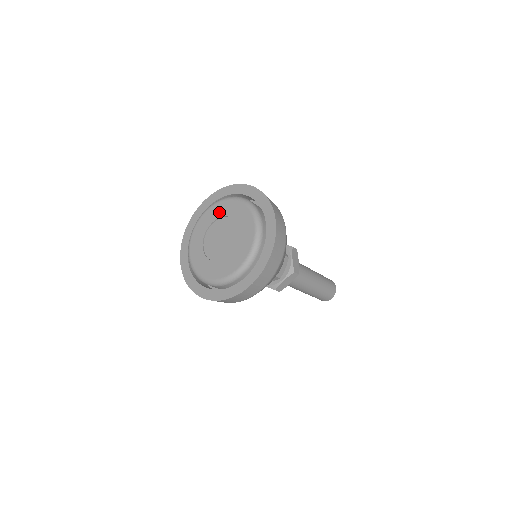
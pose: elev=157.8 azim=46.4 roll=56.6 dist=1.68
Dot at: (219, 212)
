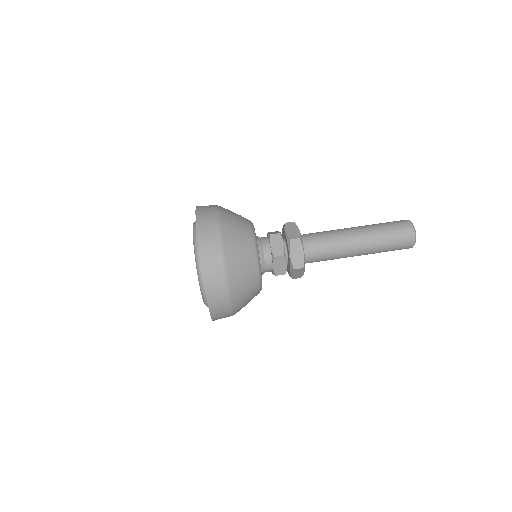
Dot at: occluded
